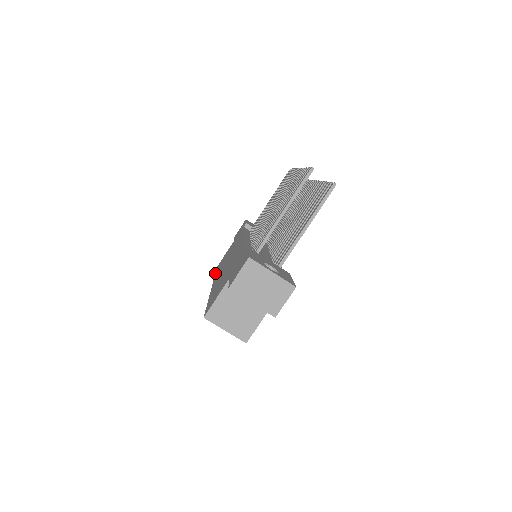
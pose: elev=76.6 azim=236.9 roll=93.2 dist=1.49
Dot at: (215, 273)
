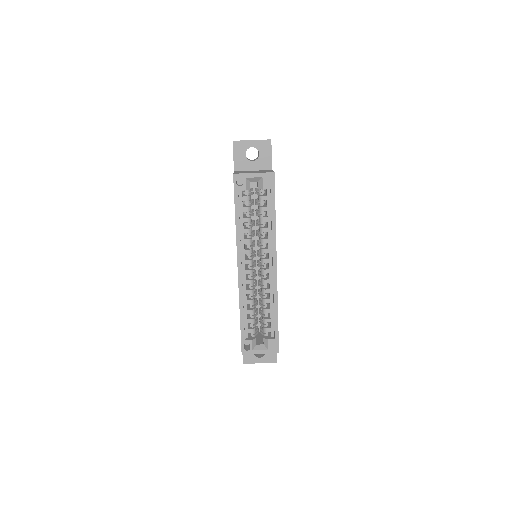
Dot at: occluded
